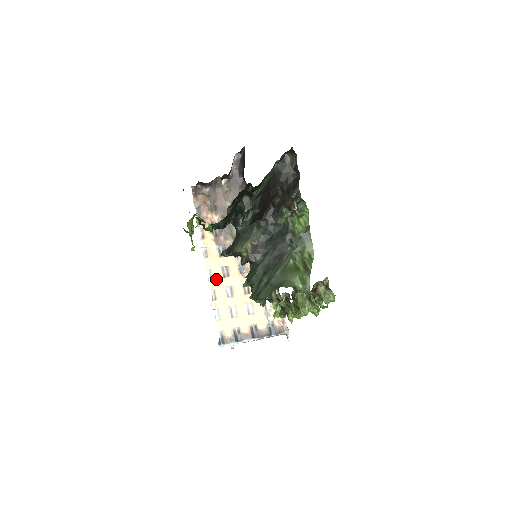
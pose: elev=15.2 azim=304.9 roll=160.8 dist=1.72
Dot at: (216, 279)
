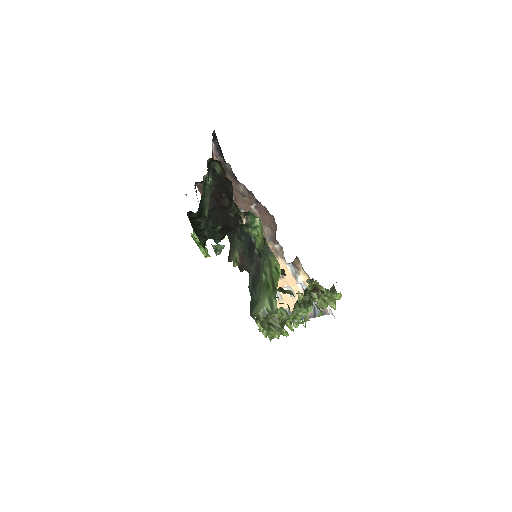
Dot at: occluded
